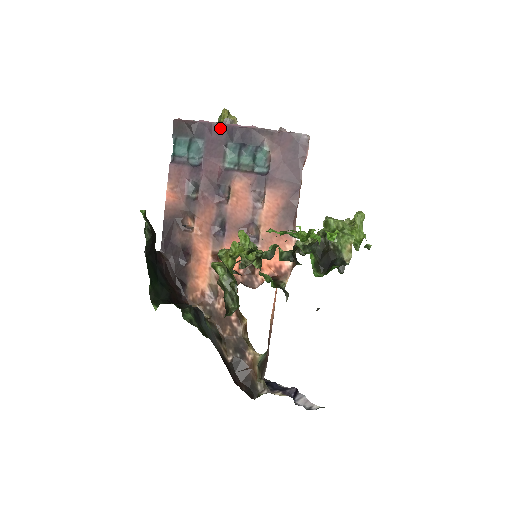
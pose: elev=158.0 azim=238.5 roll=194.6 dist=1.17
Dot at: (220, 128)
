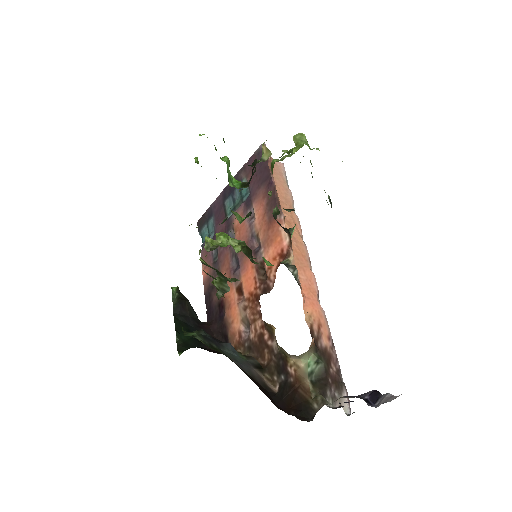
Dot at: (219, 199)
